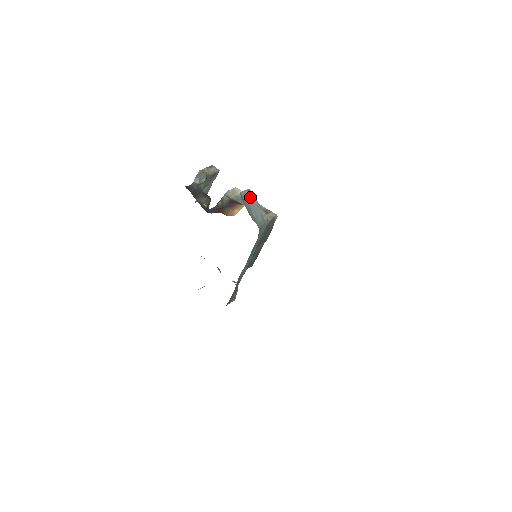
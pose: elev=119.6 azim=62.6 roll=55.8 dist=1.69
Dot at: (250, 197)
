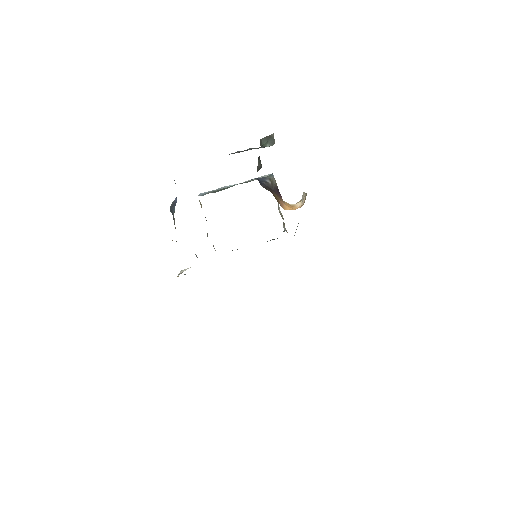
Dot at: occluded
